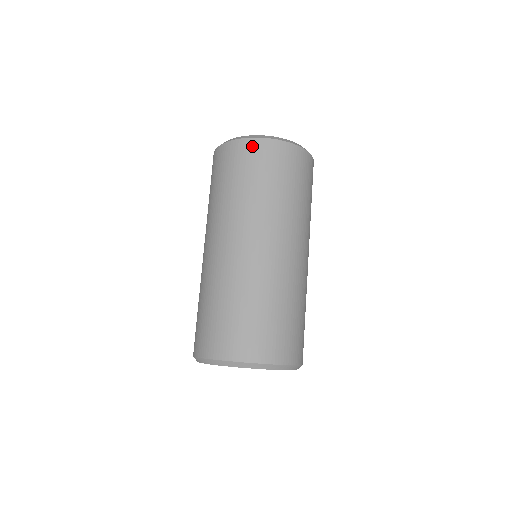
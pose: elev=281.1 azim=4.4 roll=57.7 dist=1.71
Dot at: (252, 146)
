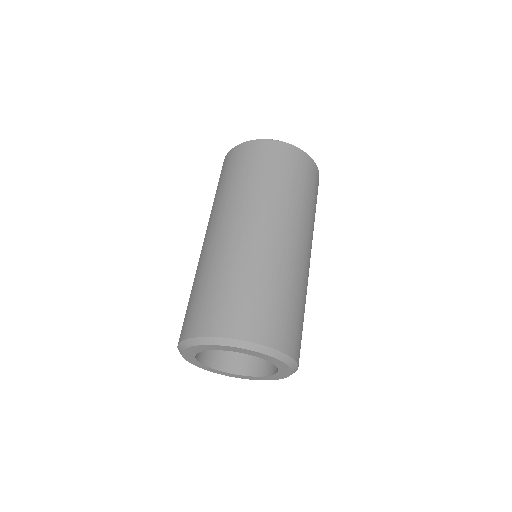
Dot at: (239, 150)
